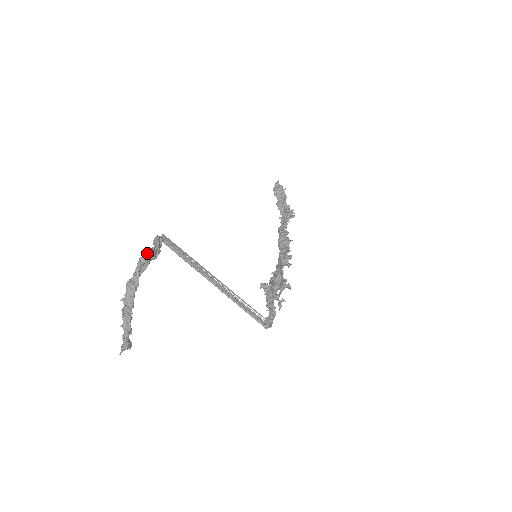
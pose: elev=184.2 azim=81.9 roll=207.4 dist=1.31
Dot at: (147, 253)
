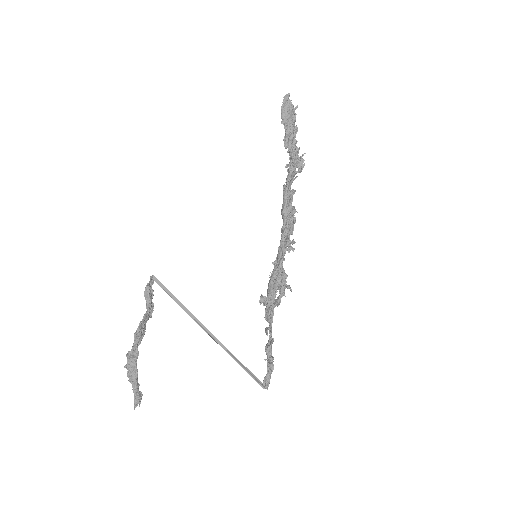
Dot at: (141, 323)
